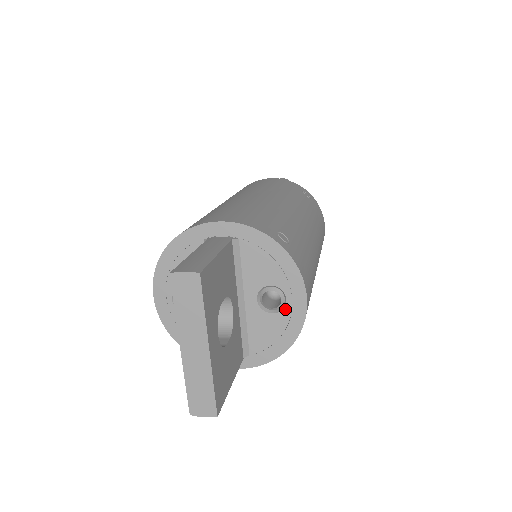
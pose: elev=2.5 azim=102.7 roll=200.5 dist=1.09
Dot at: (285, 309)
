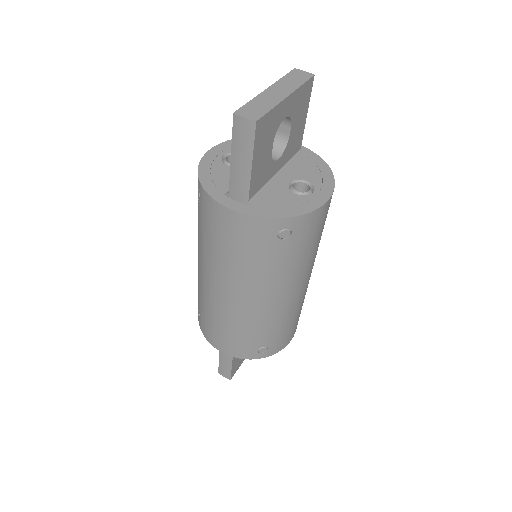
Dot at: occluded
